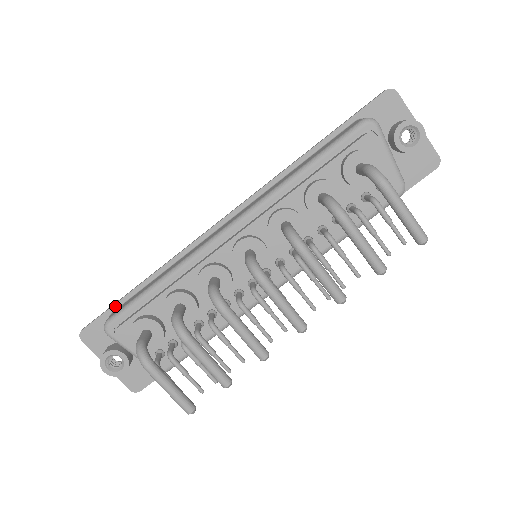
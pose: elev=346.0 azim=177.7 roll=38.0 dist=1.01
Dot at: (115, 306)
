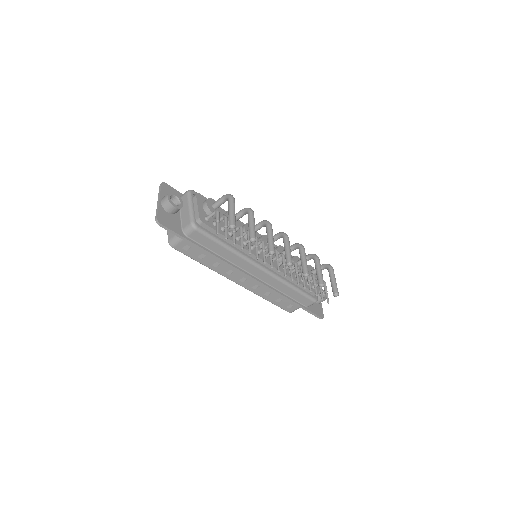
Dot at: occluded
